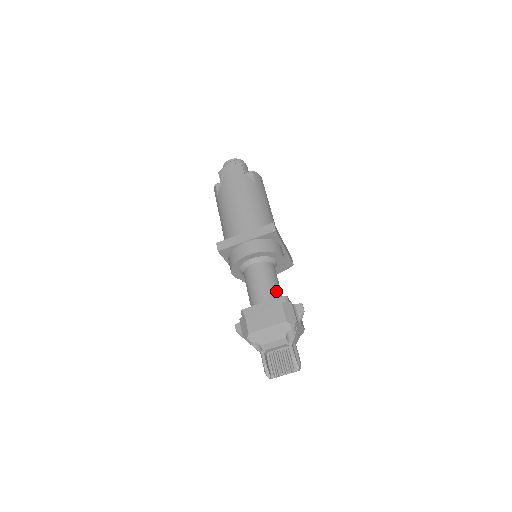
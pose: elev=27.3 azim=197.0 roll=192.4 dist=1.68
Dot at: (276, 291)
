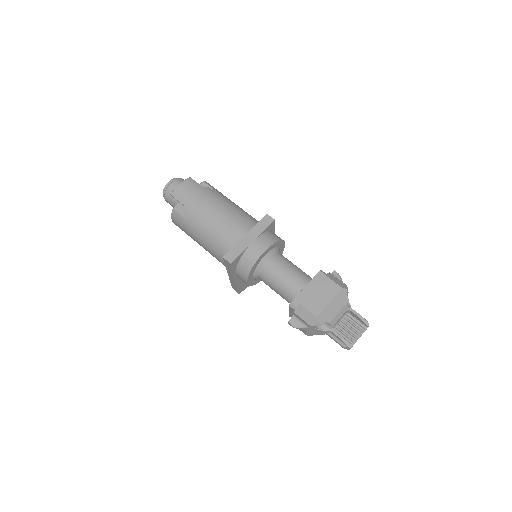
Dot at: (304, 273)
